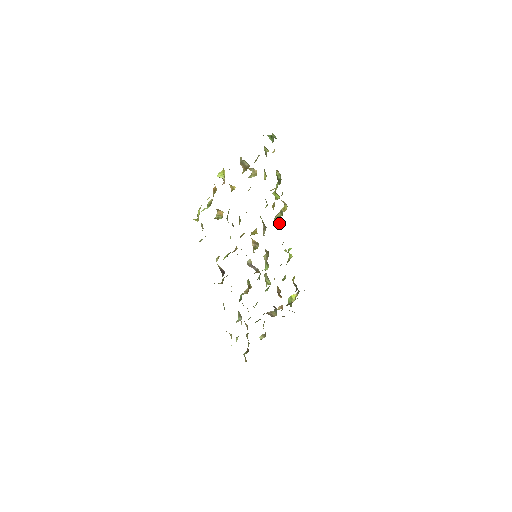
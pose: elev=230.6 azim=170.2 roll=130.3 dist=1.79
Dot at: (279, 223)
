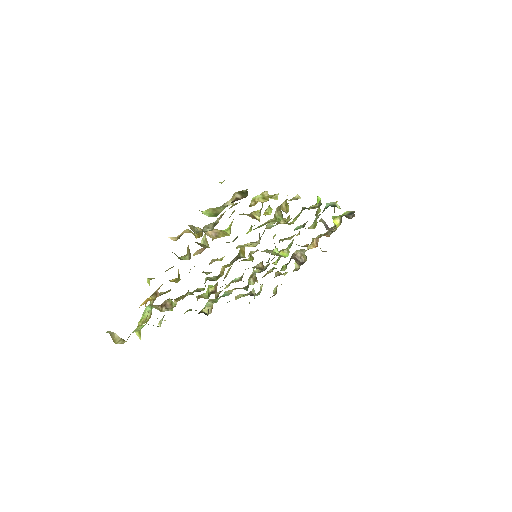
Dot at: occluded
